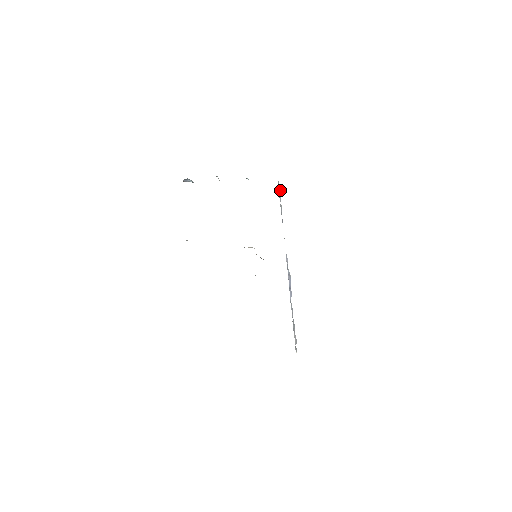
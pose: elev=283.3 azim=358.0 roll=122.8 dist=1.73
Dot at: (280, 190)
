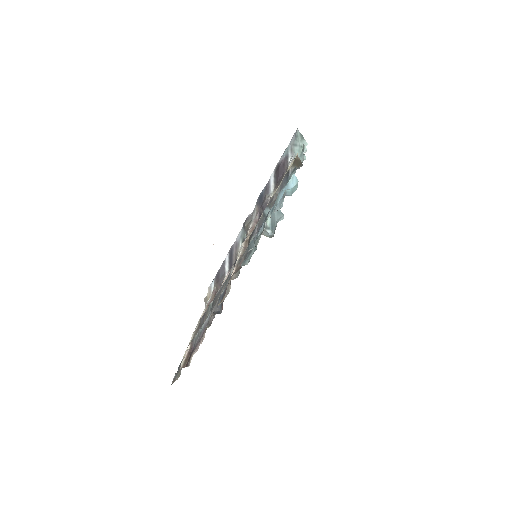
Dot at: occluded
